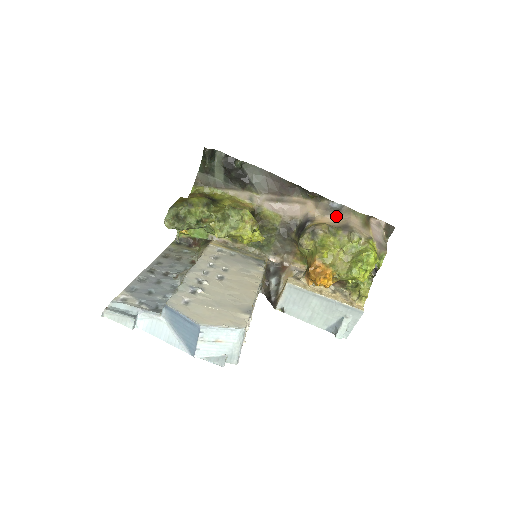
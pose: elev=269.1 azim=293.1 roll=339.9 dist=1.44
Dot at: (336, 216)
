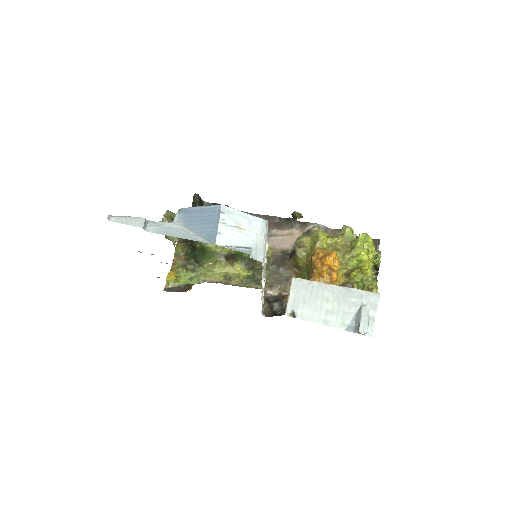
Dot at: occluded
